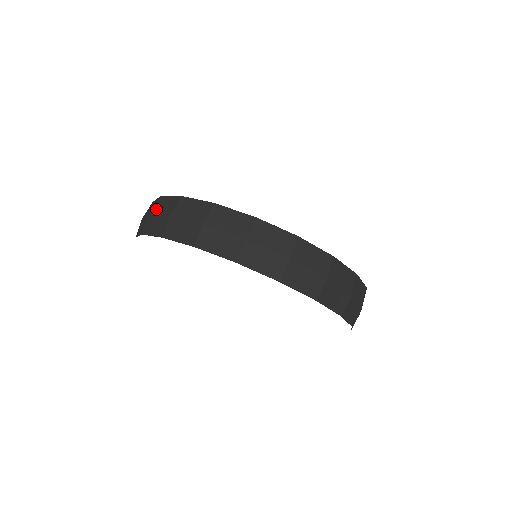
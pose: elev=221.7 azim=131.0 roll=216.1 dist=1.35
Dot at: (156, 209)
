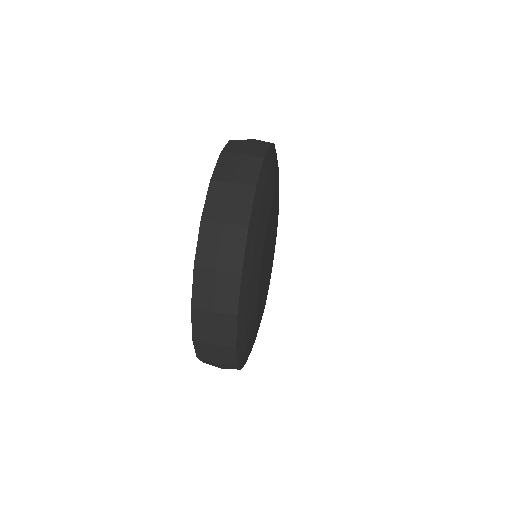
Dot at: occluded
